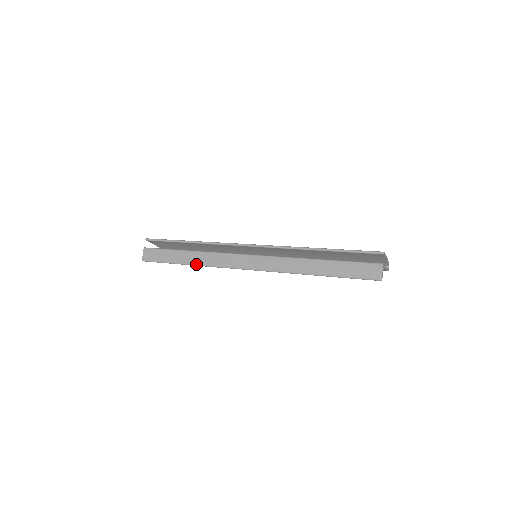
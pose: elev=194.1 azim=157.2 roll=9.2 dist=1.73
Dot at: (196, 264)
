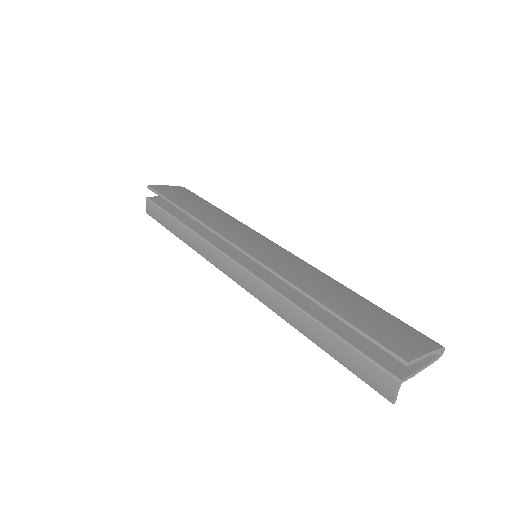
Dot at: (188, 245)
